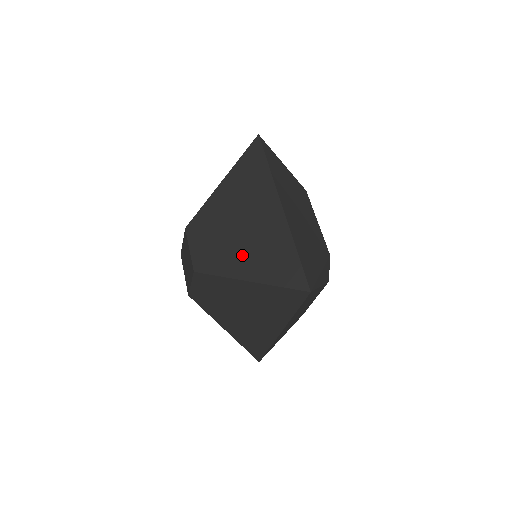
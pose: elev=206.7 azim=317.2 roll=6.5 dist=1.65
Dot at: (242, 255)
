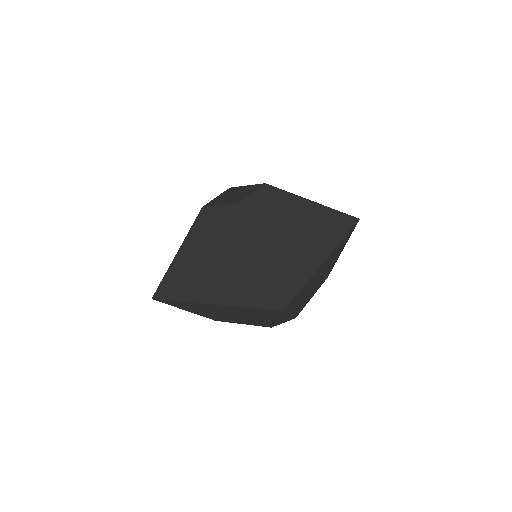
Dot at: (275, 240)
